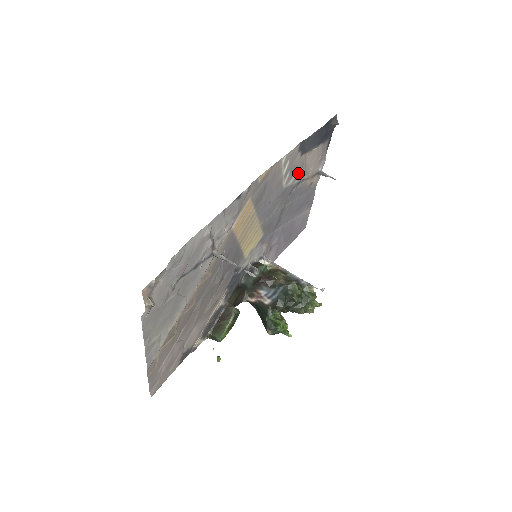
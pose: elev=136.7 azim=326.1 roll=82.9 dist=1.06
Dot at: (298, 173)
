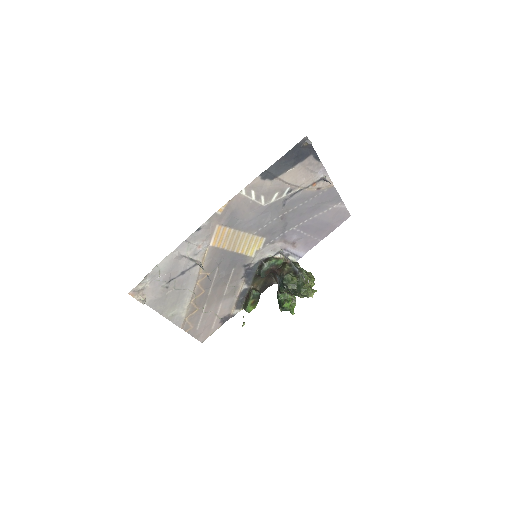
Dot at: (281, 191)
